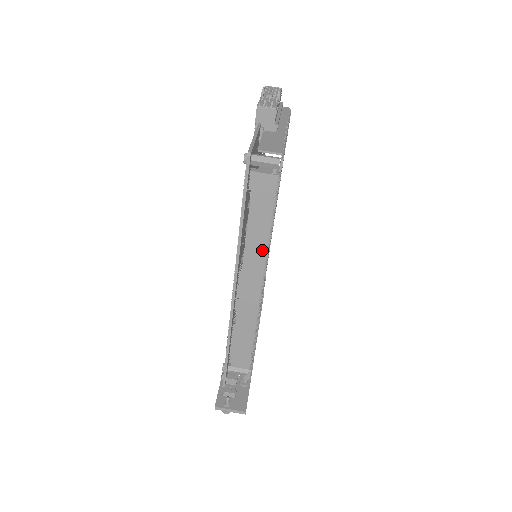
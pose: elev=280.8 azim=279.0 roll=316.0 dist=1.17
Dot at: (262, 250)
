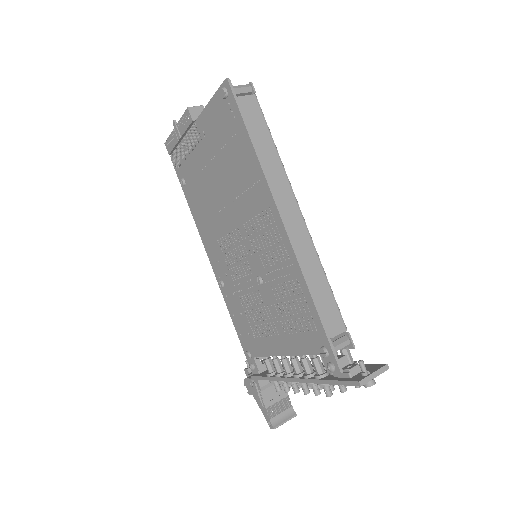
Dot at: (280, 170)
